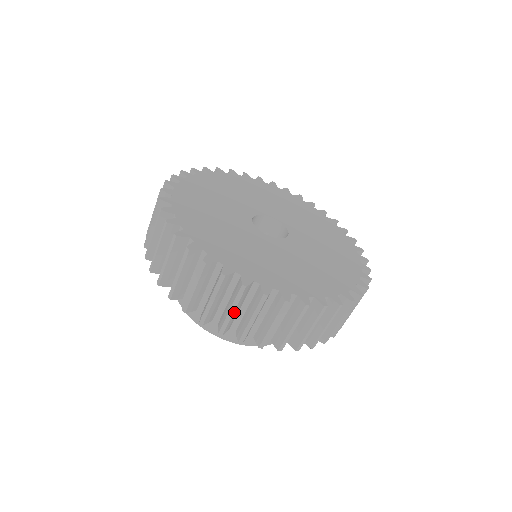
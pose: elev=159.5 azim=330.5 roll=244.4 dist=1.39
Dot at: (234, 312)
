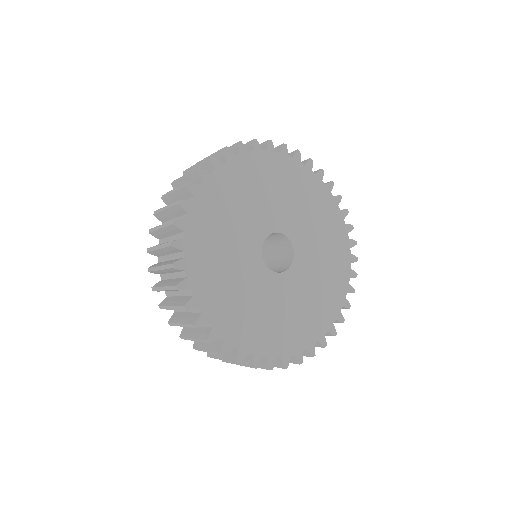
Dot at: occluded
